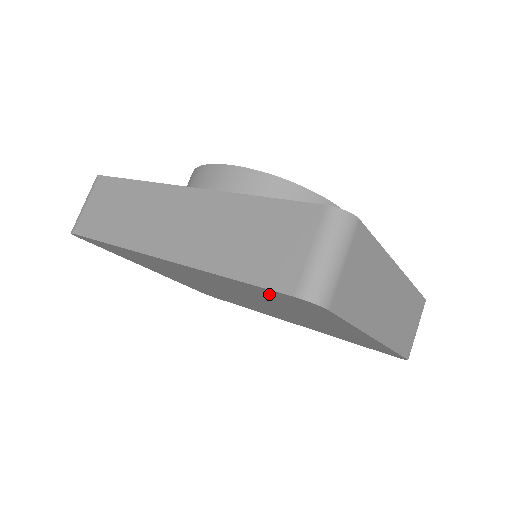
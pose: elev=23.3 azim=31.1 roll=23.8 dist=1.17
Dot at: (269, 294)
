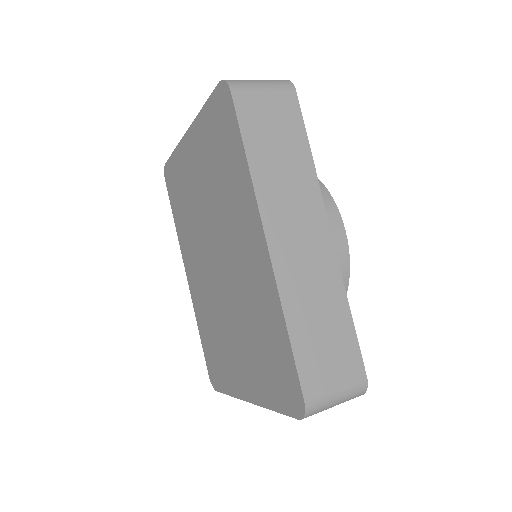
Dot at: (280, 357)
